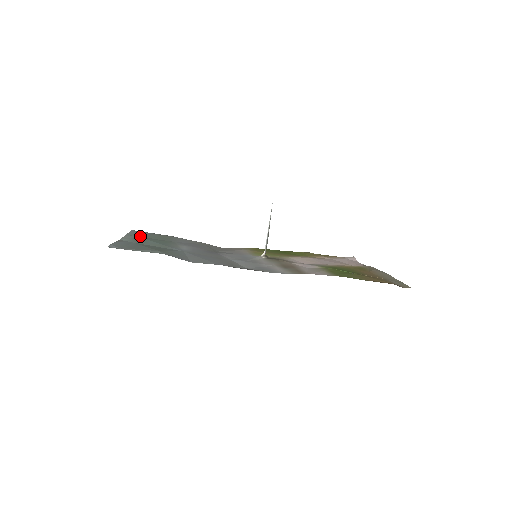
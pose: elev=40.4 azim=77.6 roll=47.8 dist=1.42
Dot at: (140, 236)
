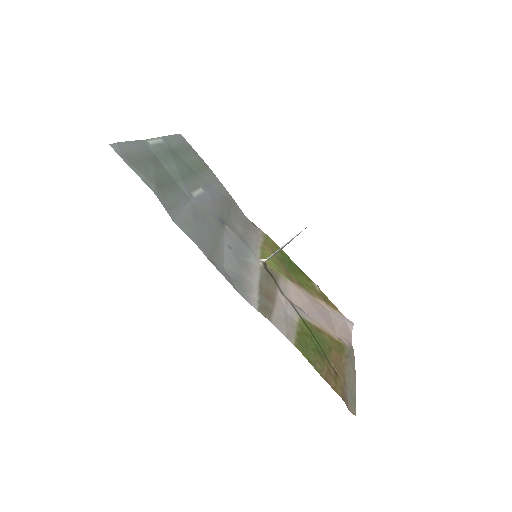
Dot at: (175, 148)
